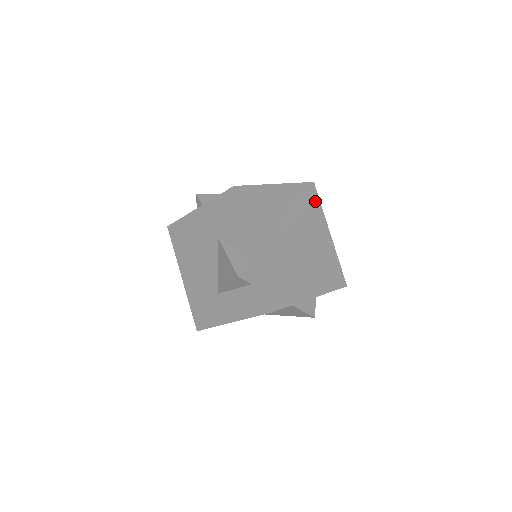
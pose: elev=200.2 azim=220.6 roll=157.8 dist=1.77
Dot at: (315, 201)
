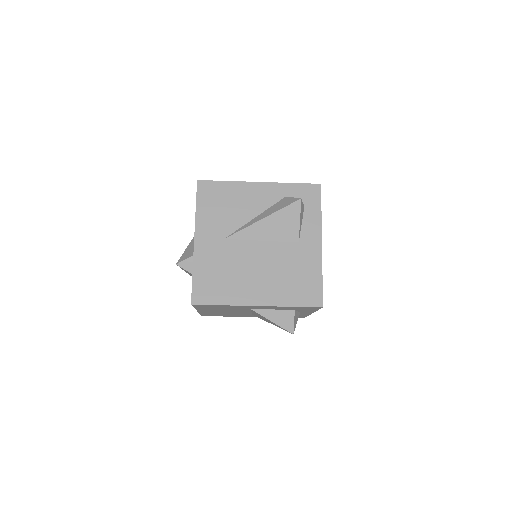
Dot at: (294, 203)
